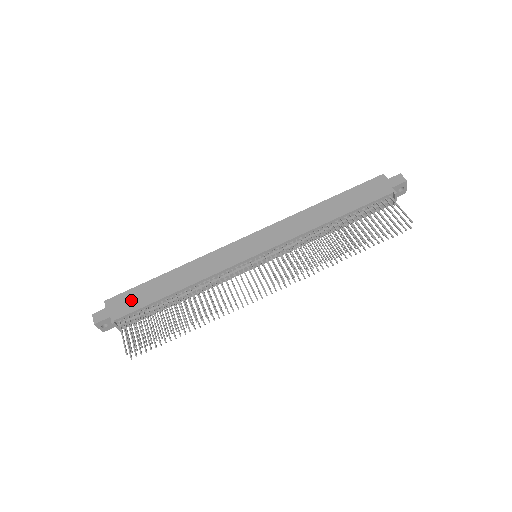
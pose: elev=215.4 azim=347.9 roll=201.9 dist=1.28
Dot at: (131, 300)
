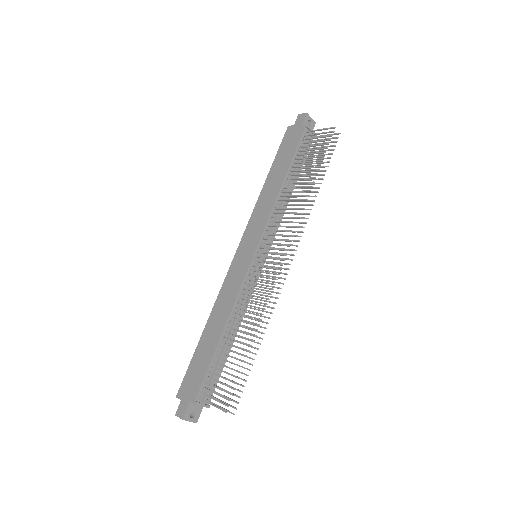
Dot at: (195, 374)
